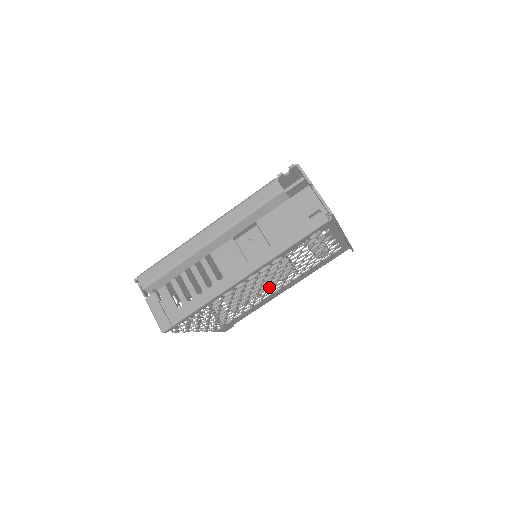
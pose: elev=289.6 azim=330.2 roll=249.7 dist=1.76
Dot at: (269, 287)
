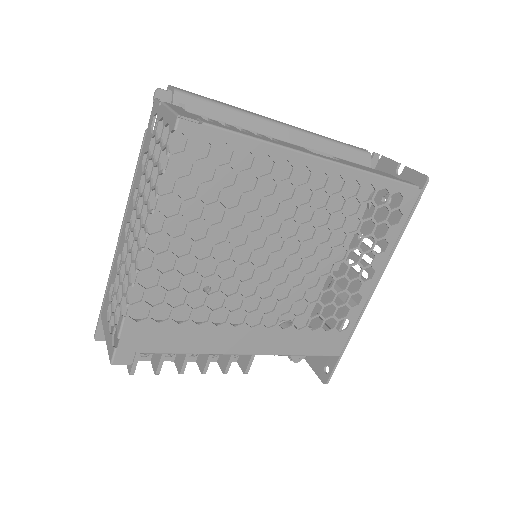
Dot at: (271, 279)
